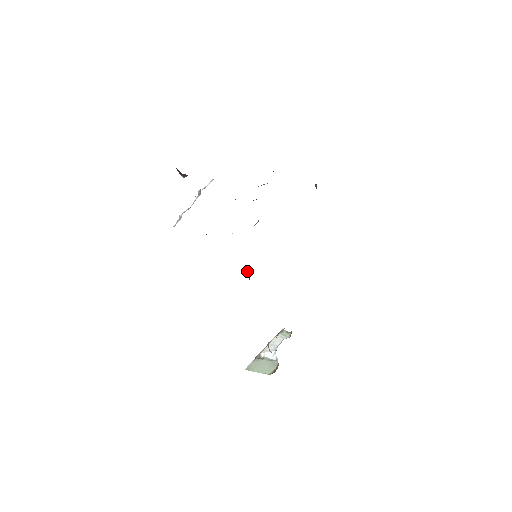
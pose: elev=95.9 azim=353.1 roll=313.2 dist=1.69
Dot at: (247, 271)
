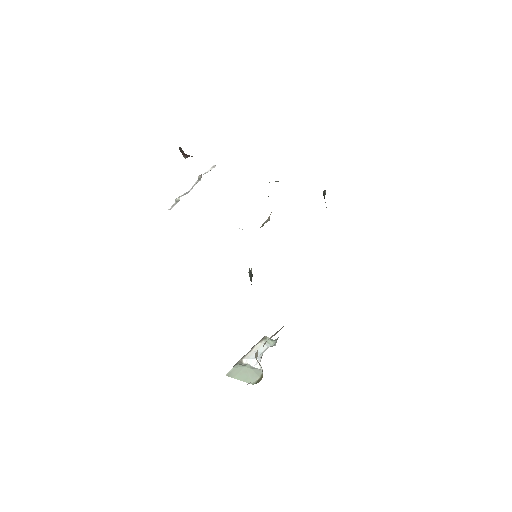
Dot at: (249, 272)
